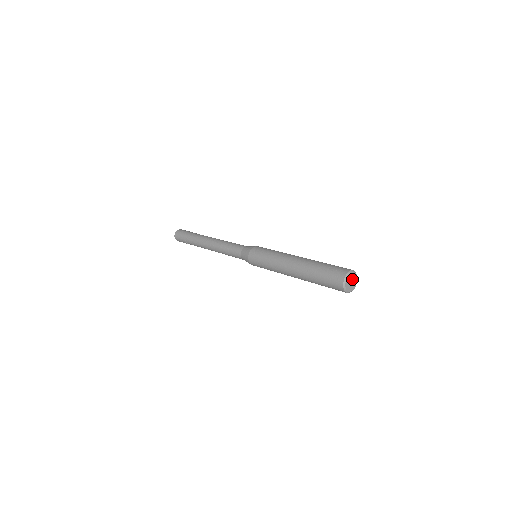
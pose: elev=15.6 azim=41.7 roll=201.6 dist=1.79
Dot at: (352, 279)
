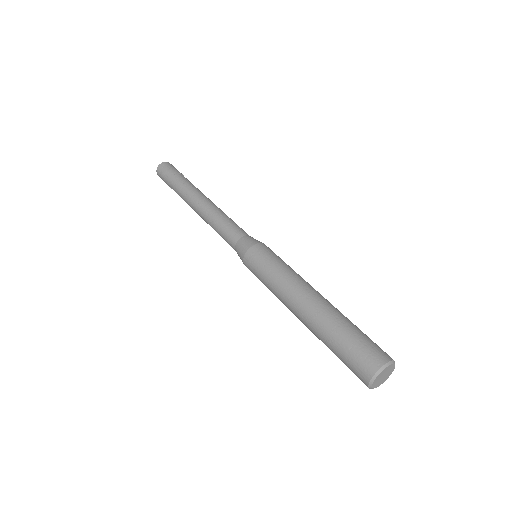
Dot at: (385, 372)
